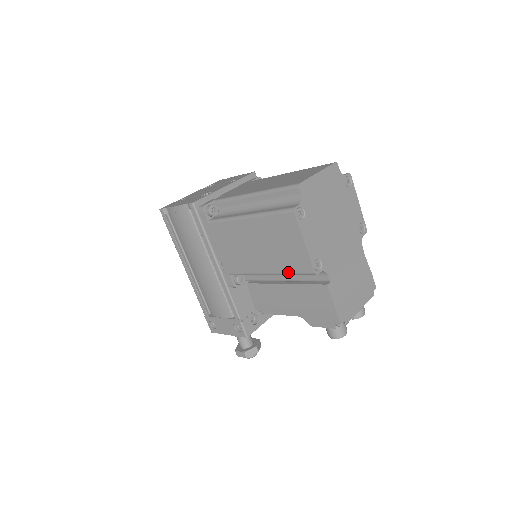
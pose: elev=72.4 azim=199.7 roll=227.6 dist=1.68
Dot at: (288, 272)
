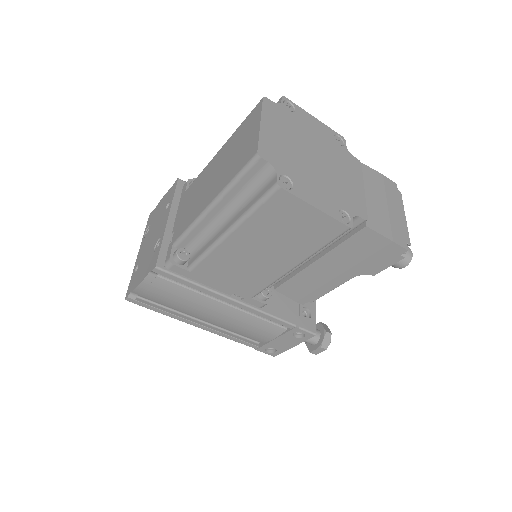
Dot at: (317, 249)
